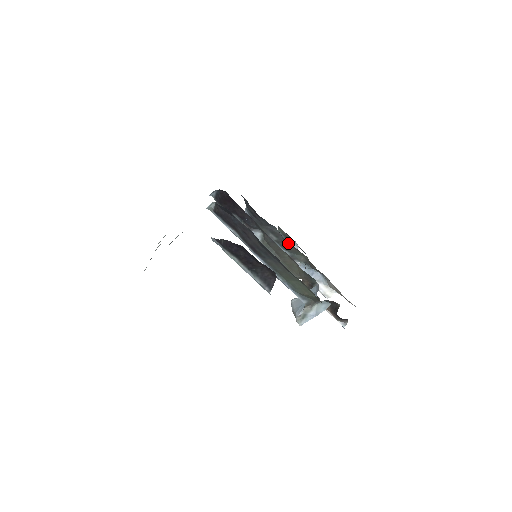
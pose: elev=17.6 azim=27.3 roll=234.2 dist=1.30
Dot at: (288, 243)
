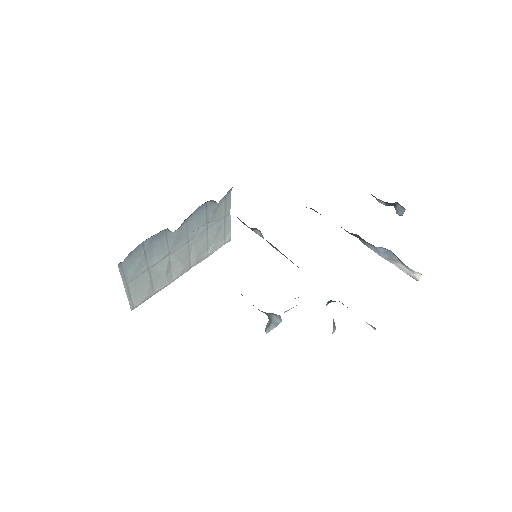
Dot at: occluded
